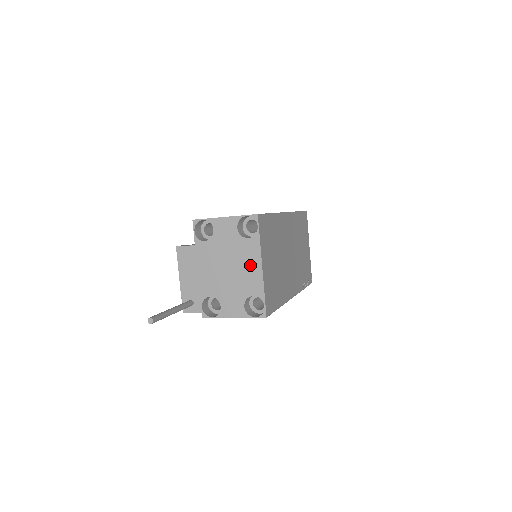
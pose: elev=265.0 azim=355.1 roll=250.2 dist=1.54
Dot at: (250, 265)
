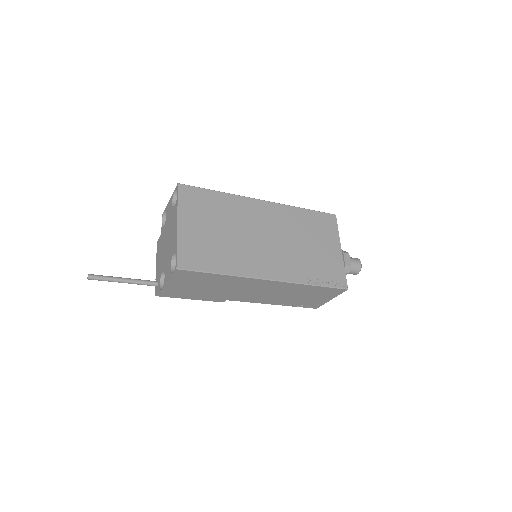
Dot at: (174, 228)
